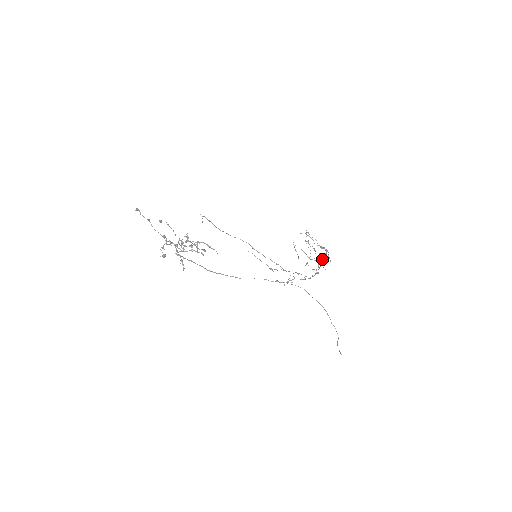
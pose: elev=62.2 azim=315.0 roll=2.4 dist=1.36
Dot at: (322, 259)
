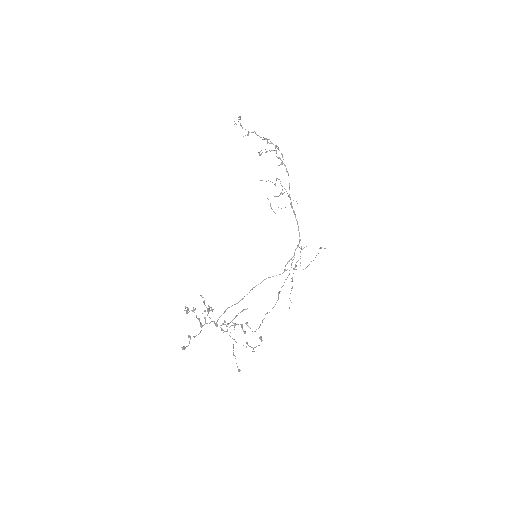
Dot at: occluded
